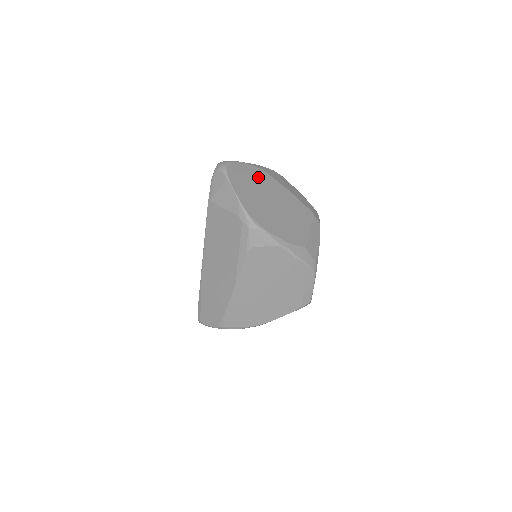
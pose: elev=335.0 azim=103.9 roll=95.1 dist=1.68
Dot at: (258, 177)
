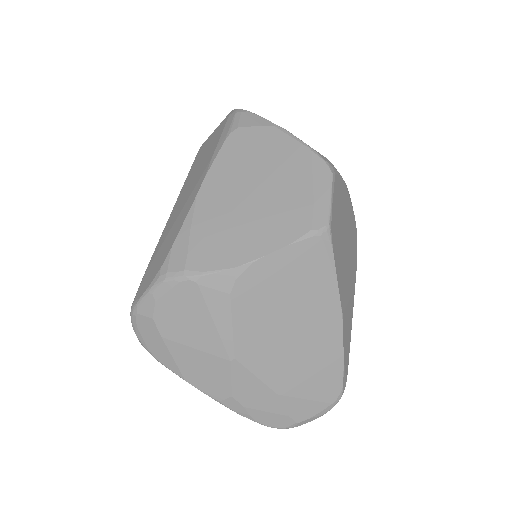
Dot at: occluded
